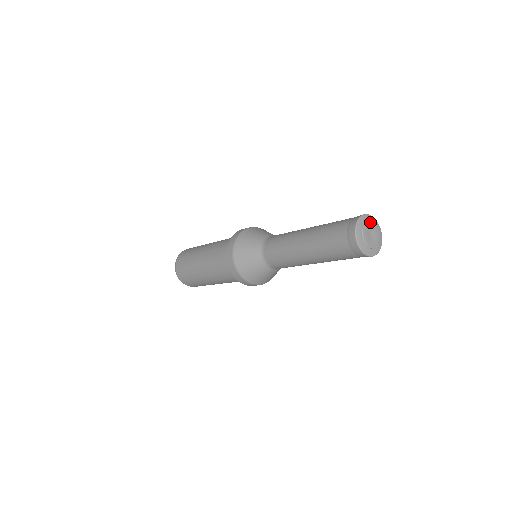
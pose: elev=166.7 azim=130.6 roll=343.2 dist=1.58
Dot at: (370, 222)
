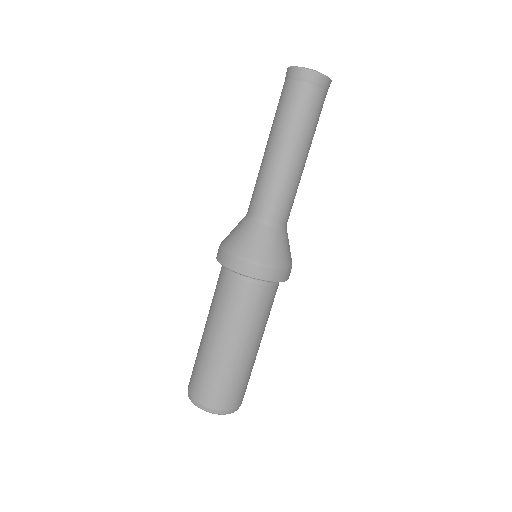
Dot at: occluded
